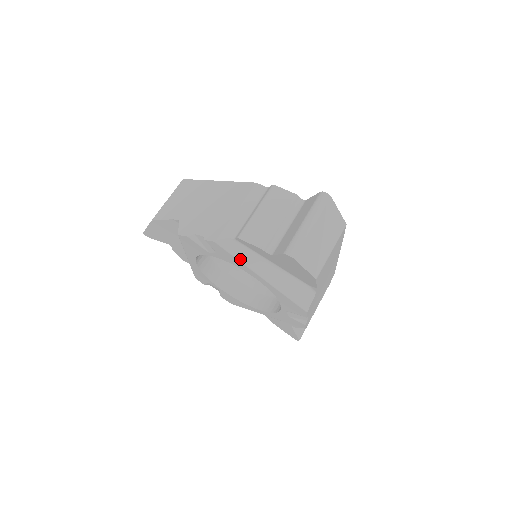
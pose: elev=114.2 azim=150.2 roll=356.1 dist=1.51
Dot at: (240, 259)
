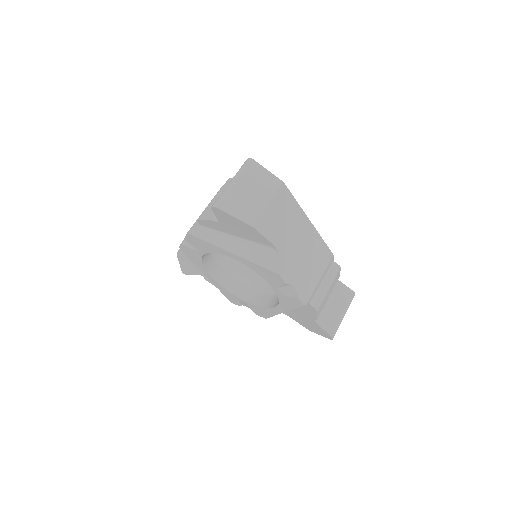
Dot at: (209, 241)
